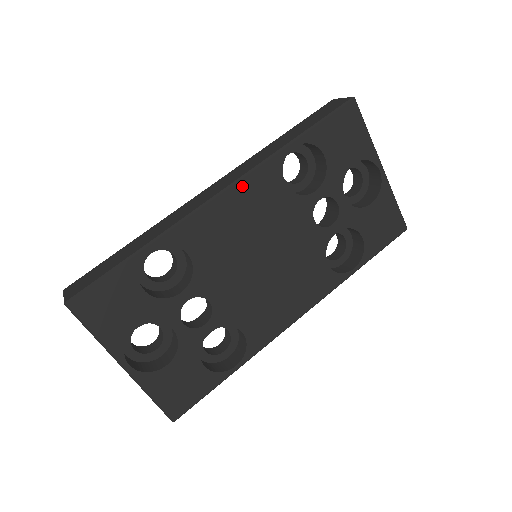
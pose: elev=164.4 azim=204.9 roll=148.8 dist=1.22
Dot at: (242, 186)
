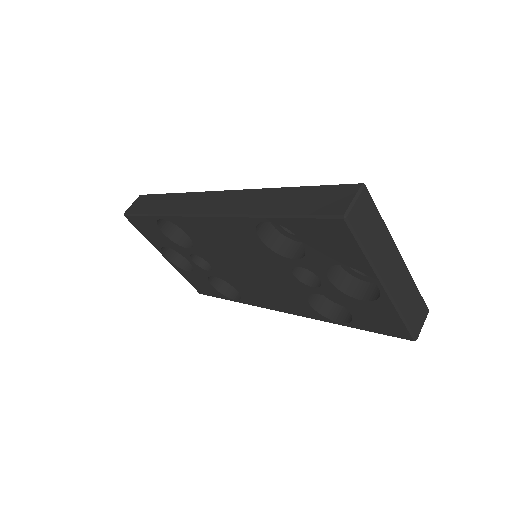
Dot at: (220, 221)
